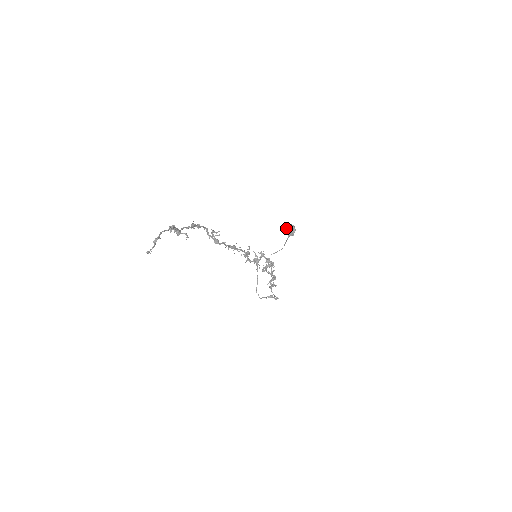
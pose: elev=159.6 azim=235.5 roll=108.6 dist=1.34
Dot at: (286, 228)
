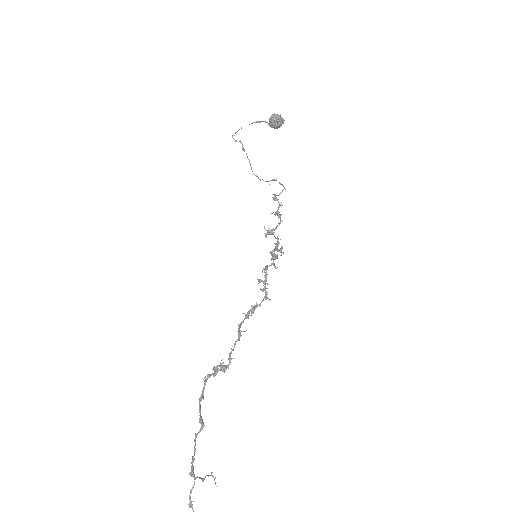
Dot at: (269, 124)
